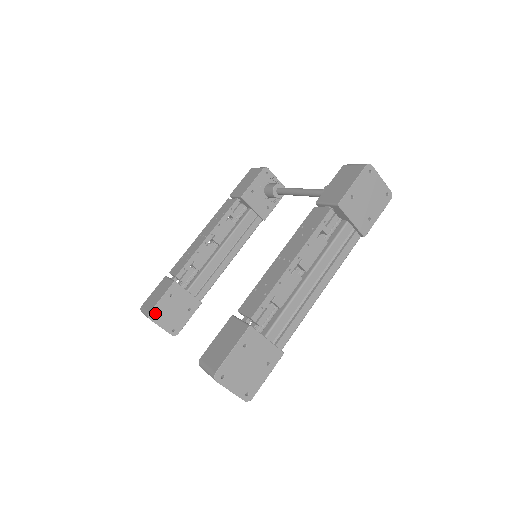
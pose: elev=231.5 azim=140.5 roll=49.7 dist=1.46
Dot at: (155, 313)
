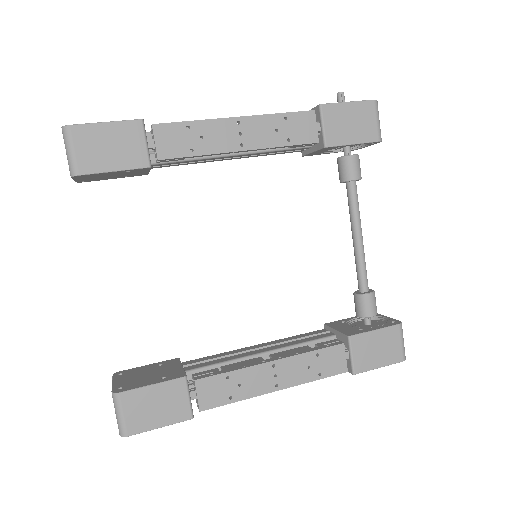
Dot at: (86, 175)
